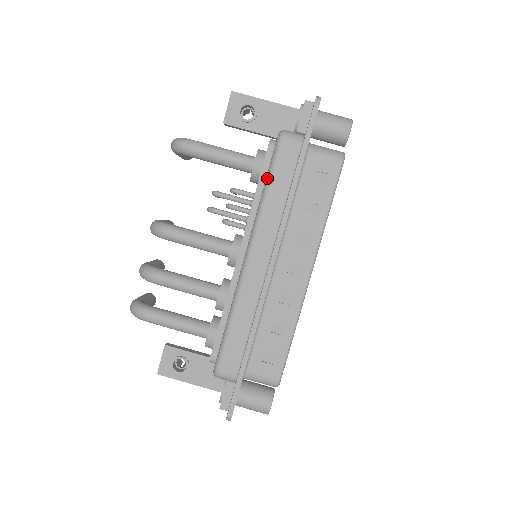
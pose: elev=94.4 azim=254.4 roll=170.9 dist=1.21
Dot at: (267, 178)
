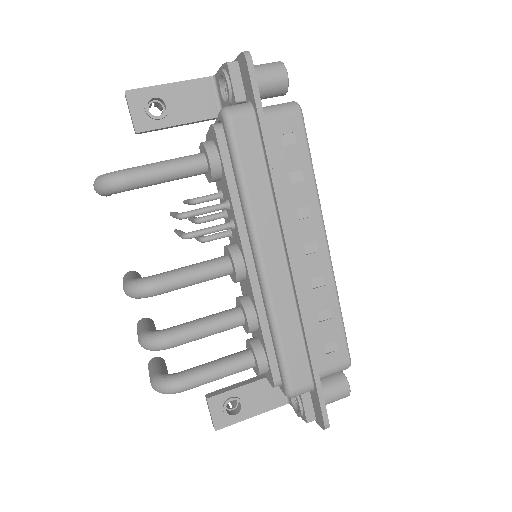
Dot at: (237, 170)
